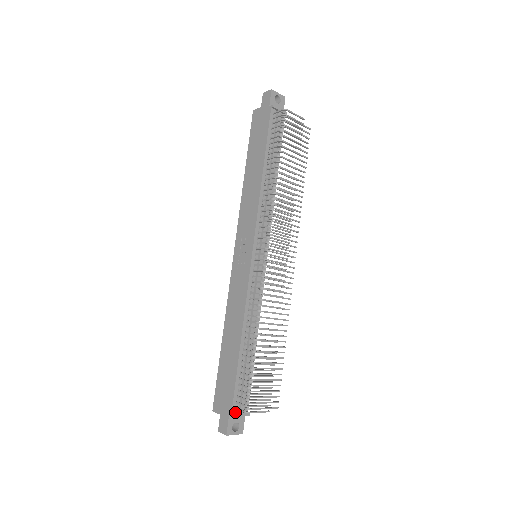
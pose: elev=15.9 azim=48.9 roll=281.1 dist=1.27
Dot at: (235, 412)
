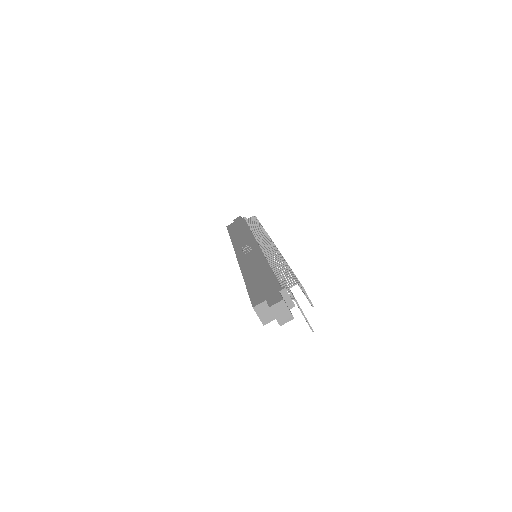
Dot at: (284, 292)
